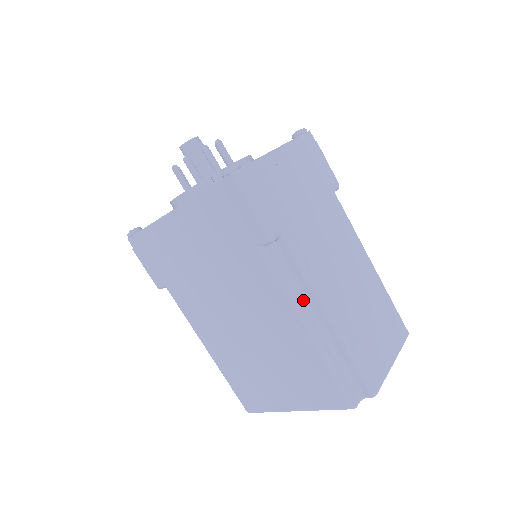
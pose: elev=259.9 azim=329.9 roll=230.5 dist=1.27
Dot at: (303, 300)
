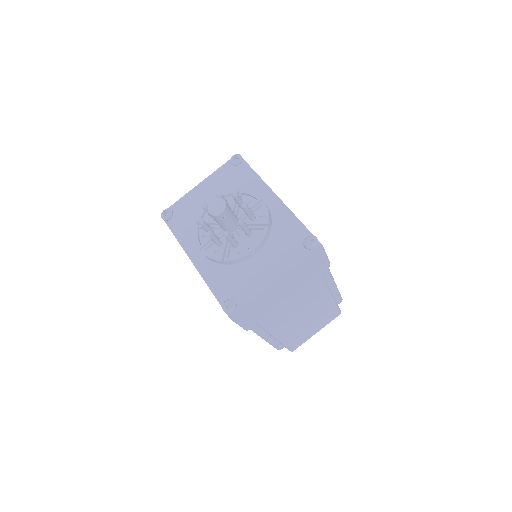
Dot at: (263, 330)
